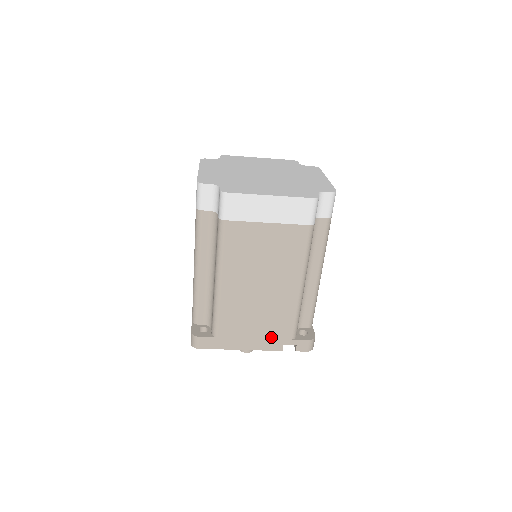
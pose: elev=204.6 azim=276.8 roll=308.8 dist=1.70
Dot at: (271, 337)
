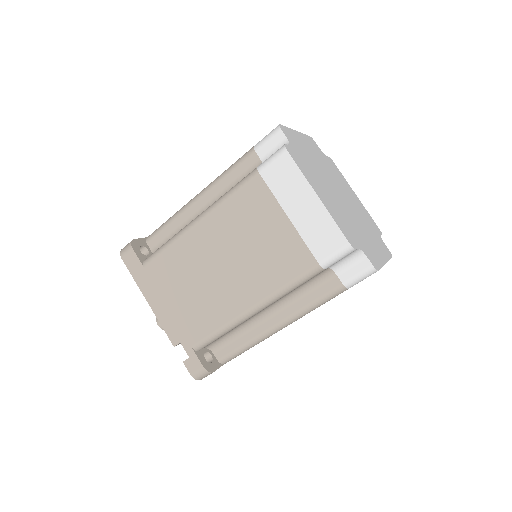
Dot at: occluded
